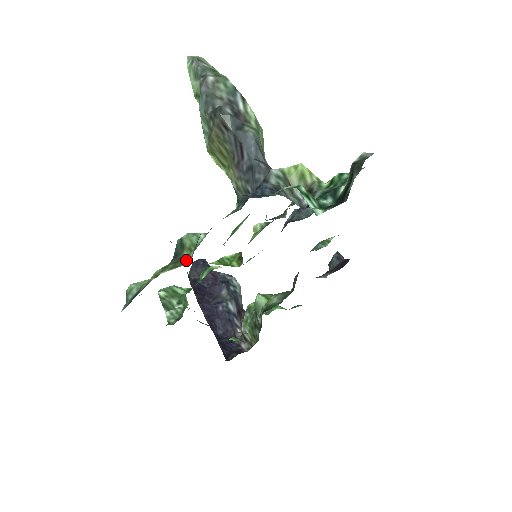
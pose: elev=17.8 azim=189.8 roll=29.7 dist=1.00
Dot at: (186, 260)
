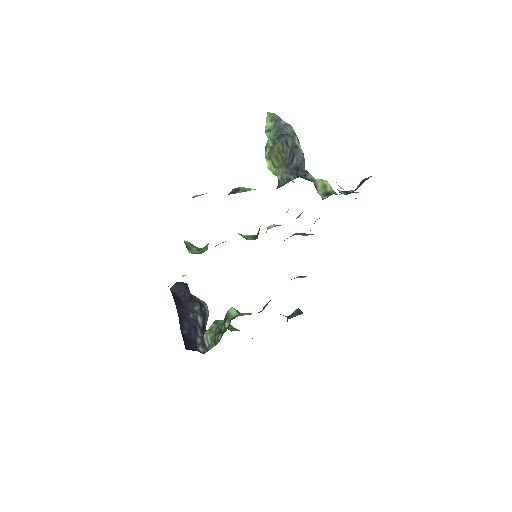
Dot at: occluded
